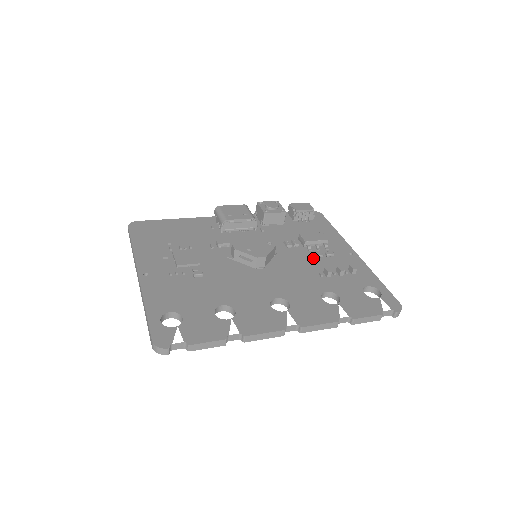
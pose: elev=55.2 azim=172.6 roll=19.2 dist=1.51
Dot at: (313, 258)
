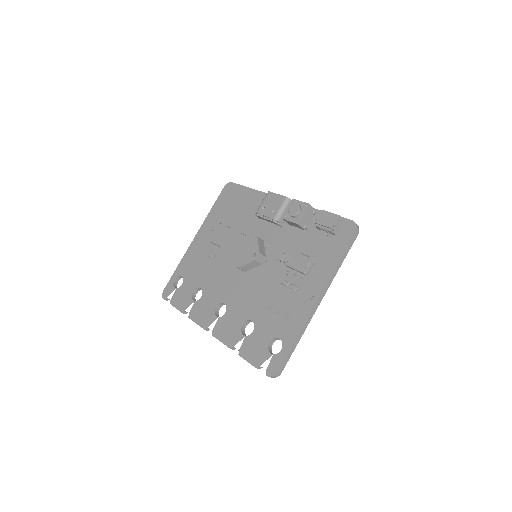
Dot at: (281, 283)
